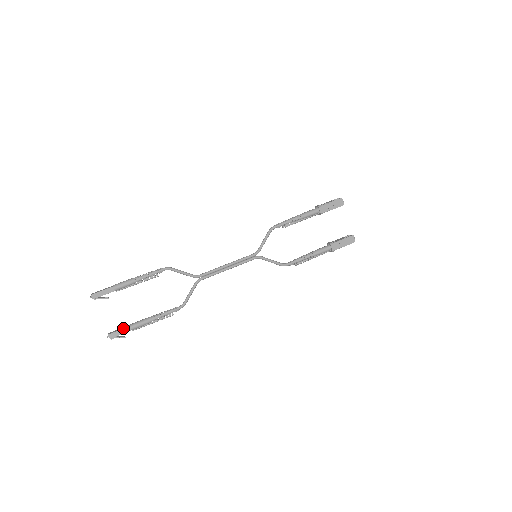
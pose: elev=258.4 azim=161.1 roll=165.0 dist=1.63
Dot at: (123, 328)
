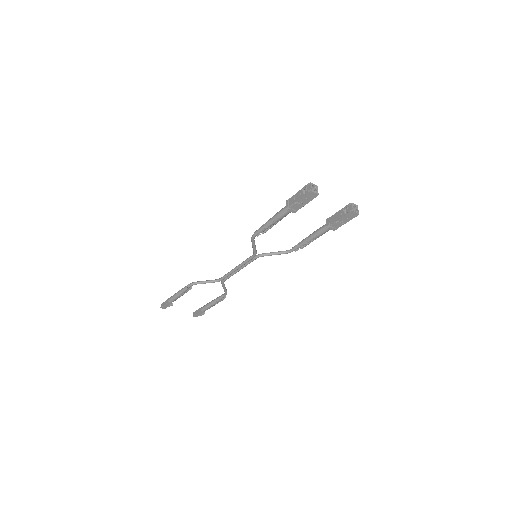
Dot at: (198, 312)
